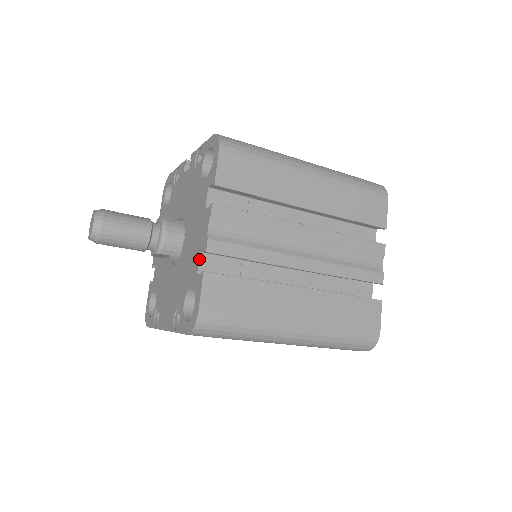
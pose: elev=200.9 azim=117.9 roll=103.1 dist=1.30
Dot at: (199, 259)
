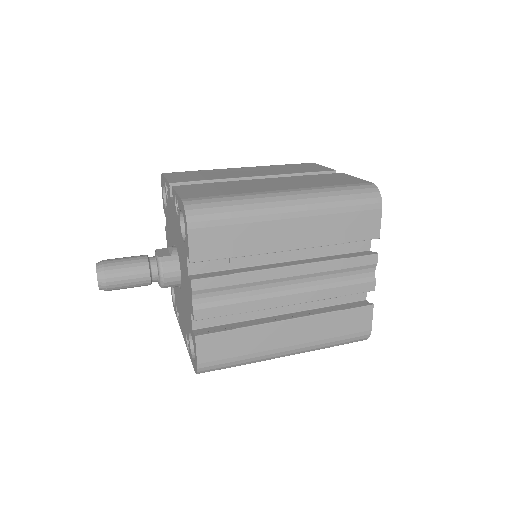
Dot at: (191, 318)
